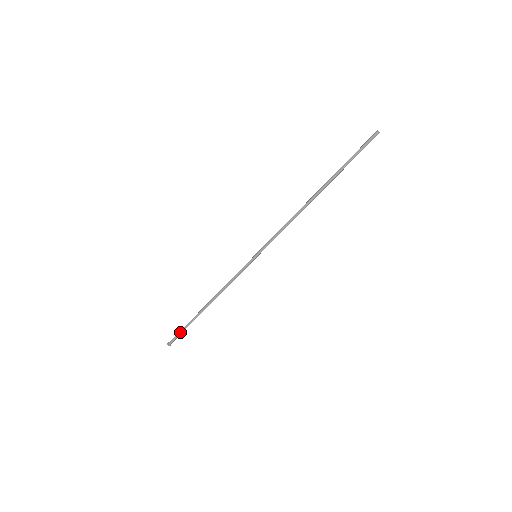
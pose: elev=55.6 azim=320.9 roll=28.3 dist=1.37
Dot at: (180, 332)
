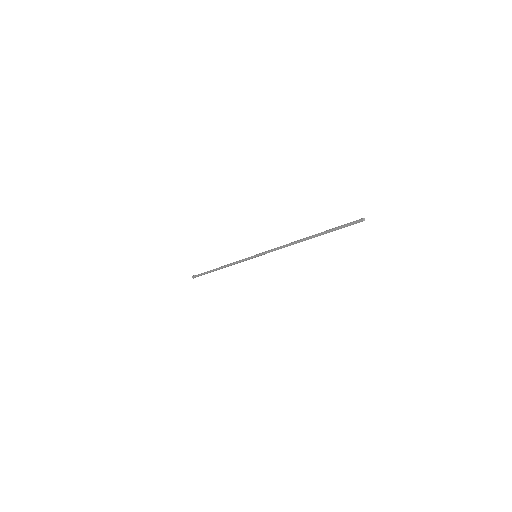
Dot at: (201, 275)
